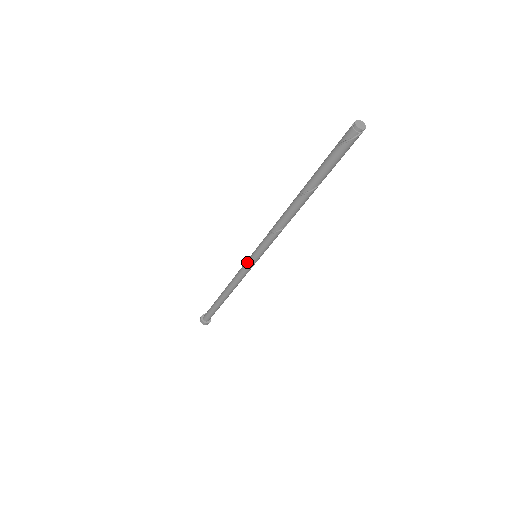
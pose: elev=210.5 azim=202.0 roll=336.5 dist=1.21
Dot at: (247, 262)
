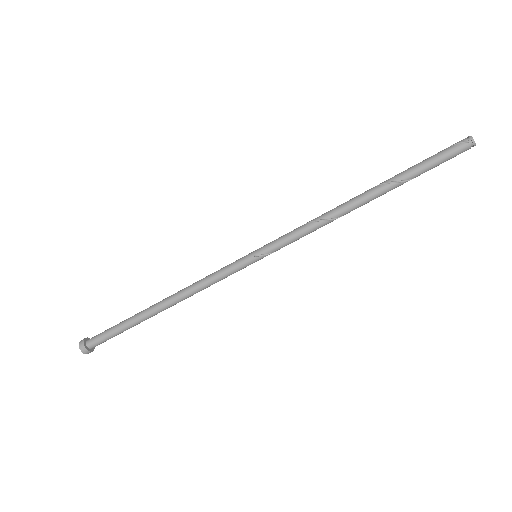
Dot at: (240, 258)
